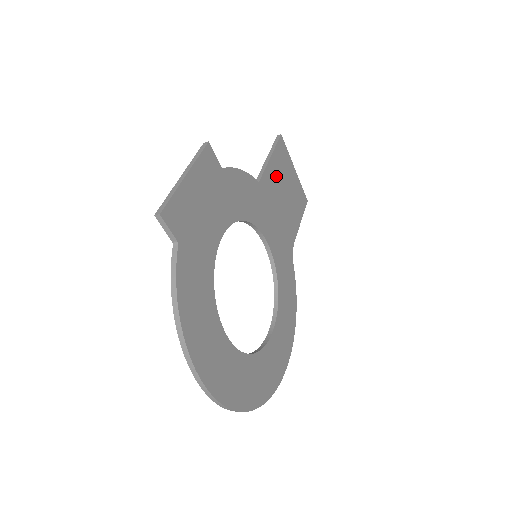
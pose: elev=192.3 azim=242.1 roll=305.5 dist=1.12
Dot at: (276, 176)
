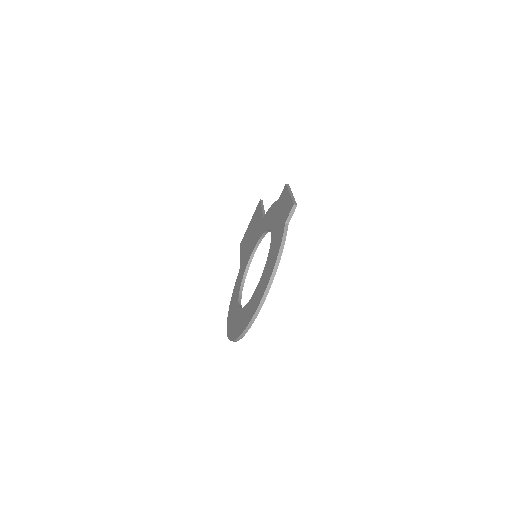
Dot at: occluded
